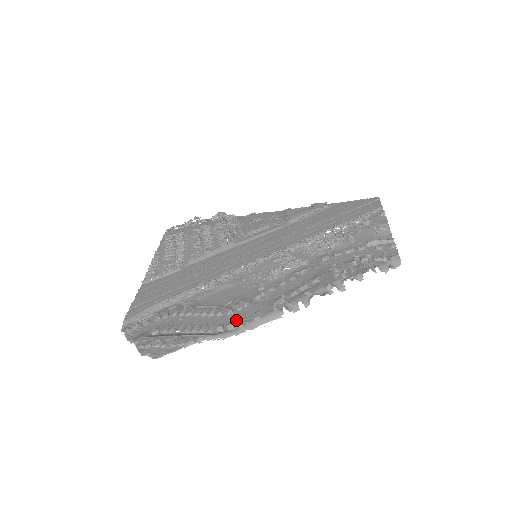
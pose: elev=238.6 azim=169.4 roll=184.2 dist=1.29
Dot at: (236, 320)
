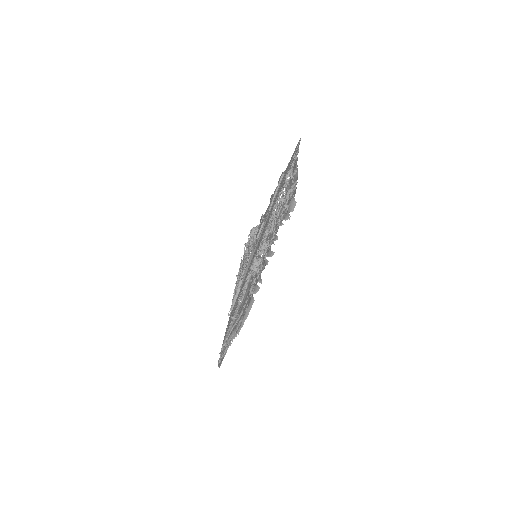
Dot at: occluded
